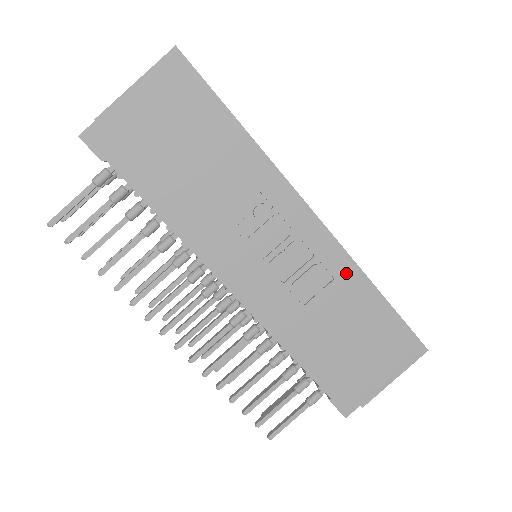
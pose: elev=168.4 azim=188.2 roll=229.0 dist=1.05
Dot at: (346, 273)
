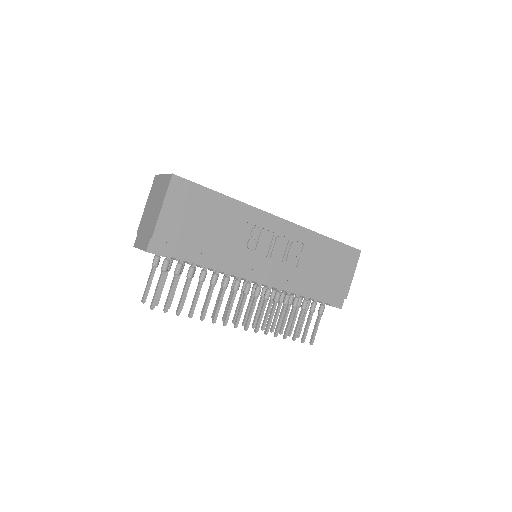
Dot at: (308, 238)
